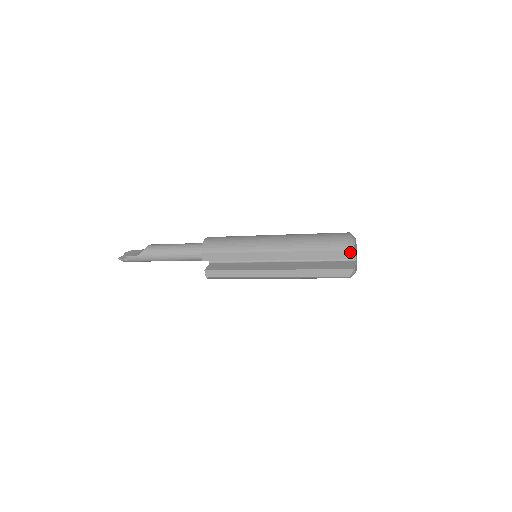
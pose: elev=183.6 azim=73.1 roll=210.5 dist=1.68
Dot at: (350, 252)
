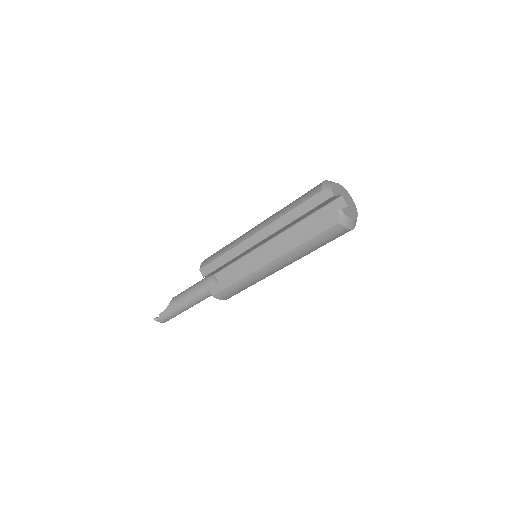
Dot at: (326, 192)
